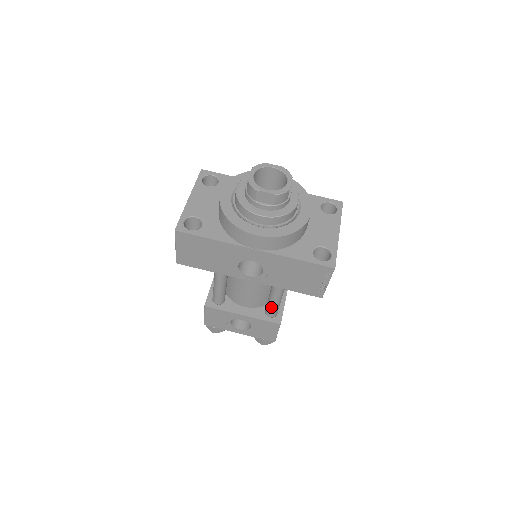
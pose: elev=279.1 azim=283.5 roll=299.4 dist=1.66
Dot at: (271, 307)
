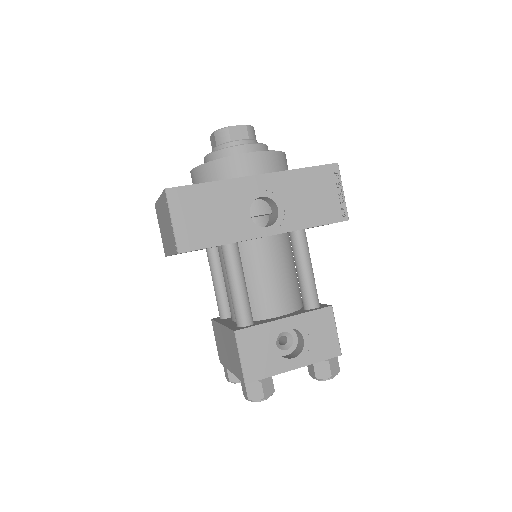
Dot at: (309, 286)
